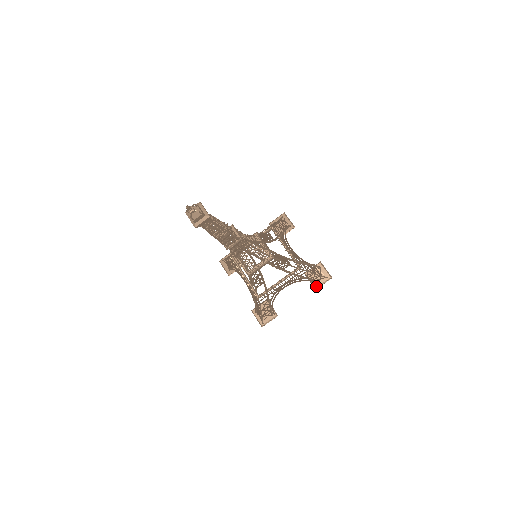
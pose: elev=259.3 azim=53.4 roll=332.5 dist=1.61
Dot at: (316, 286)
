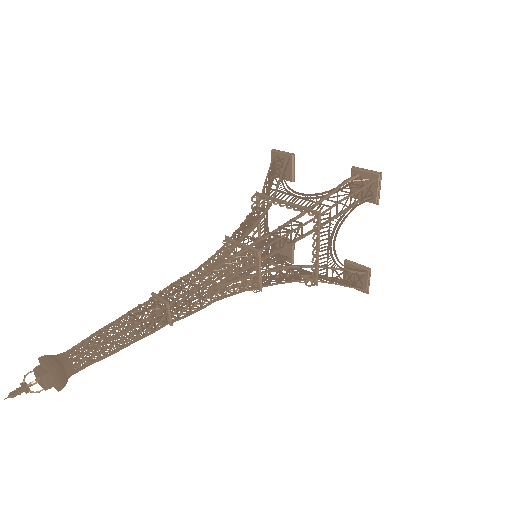
Dot at: (374, 201)
